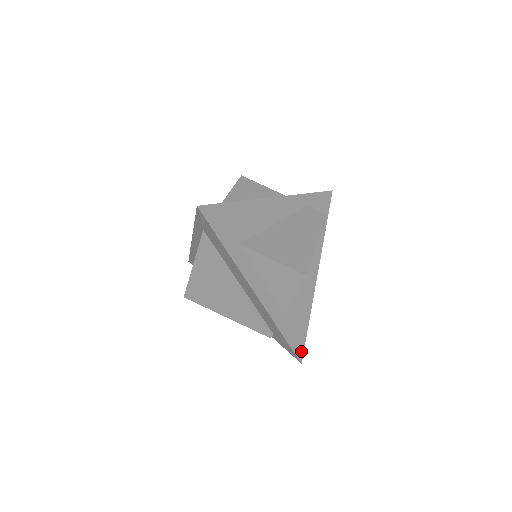
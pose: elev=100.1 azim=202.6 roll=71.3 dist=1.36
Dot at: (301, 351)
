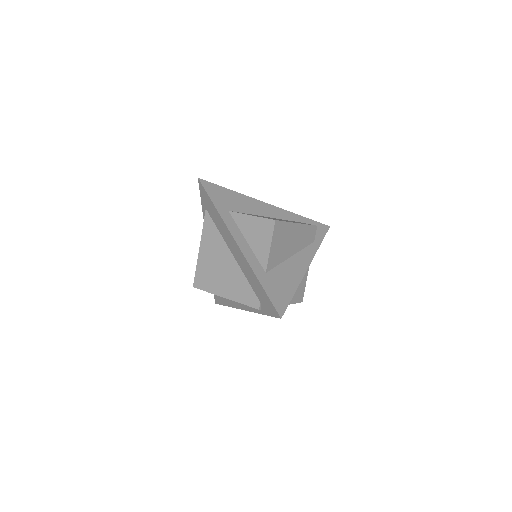
Dot at: (282, 309)
